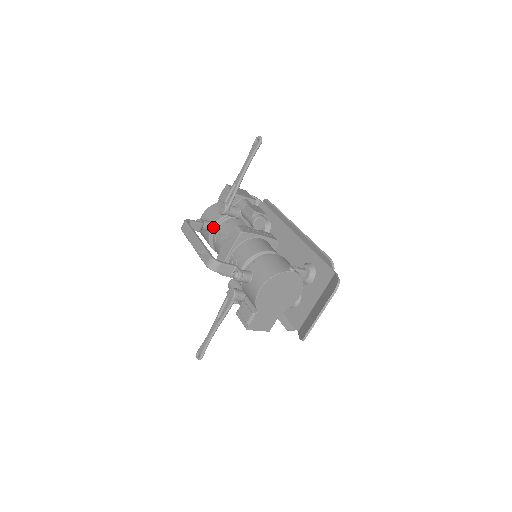
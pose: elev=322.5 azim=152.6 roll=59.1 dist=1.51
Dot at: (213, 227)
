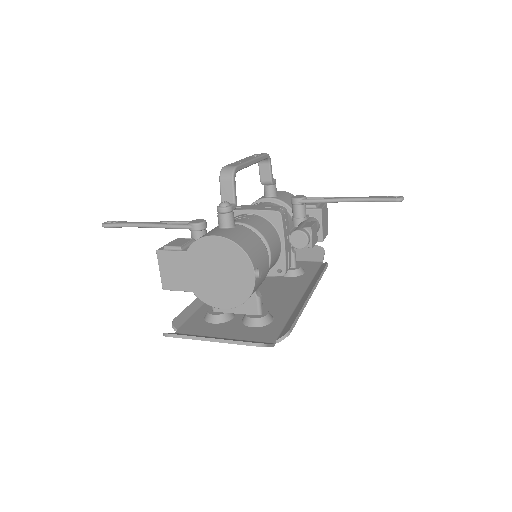
Dot at: (272, 198)
